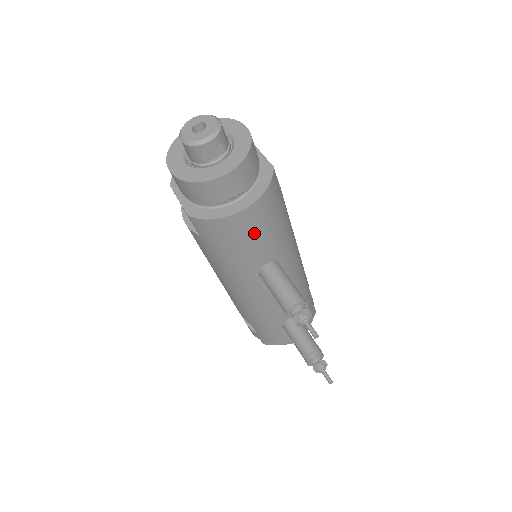
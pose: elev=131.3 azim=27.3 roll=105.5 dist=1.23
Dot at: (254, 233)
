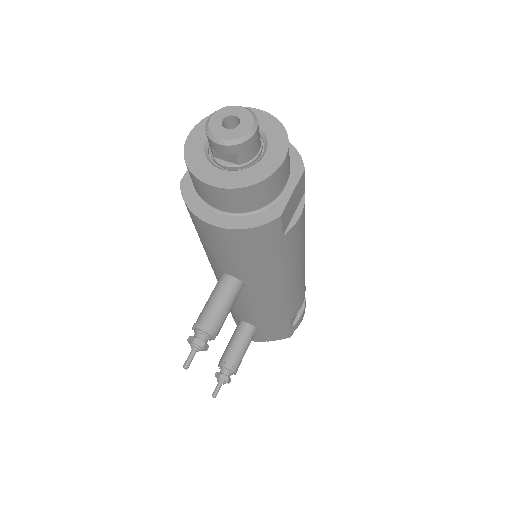
Dot at: (221, 247)
